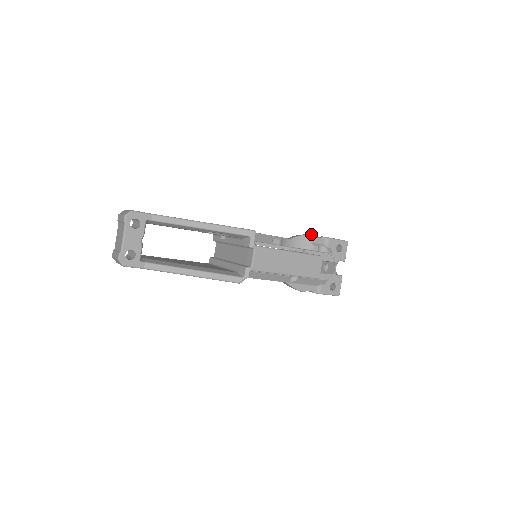
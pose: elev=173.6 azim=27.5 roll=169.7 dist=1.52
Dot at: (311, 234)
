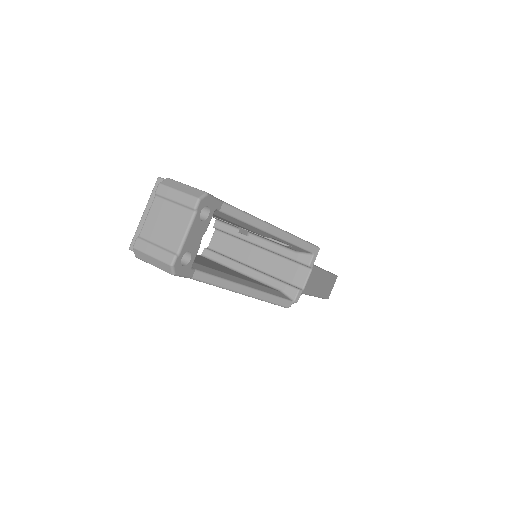
Dot at: occluded
